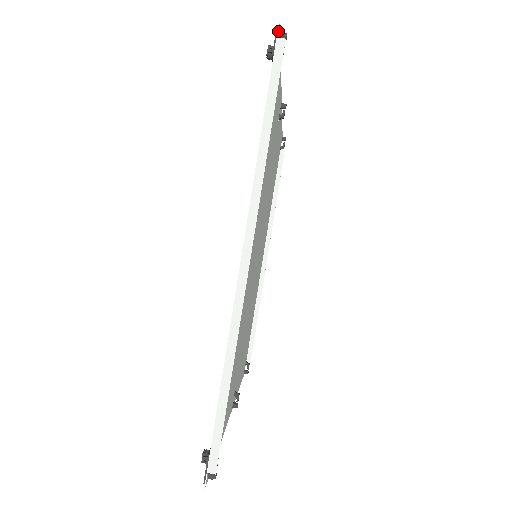
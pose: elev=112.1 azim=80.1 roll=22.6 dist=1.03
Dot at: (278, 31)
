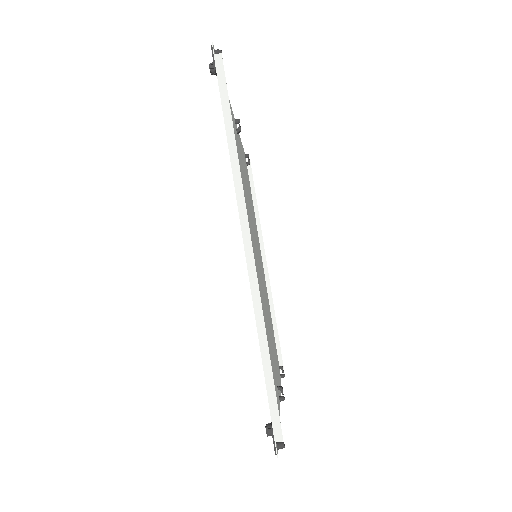
Dot at: (213, 49)
